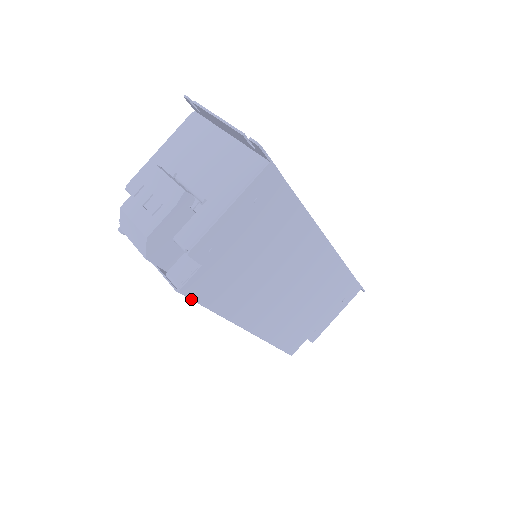
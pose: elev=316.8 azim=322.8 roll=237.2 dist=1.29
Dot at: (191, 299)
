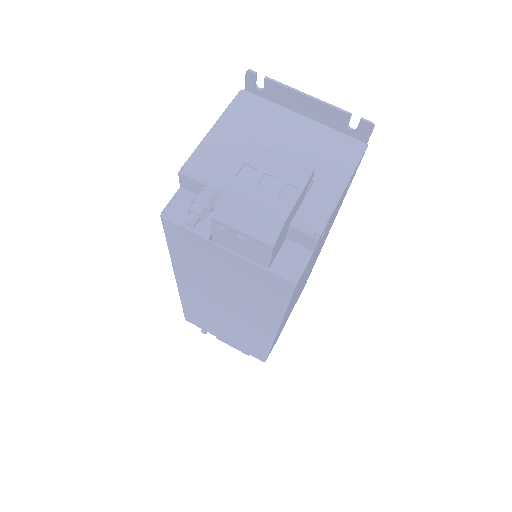
Dot at: (291, 294)
